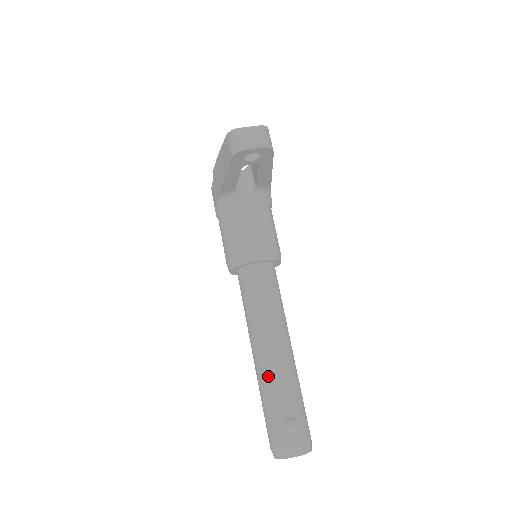
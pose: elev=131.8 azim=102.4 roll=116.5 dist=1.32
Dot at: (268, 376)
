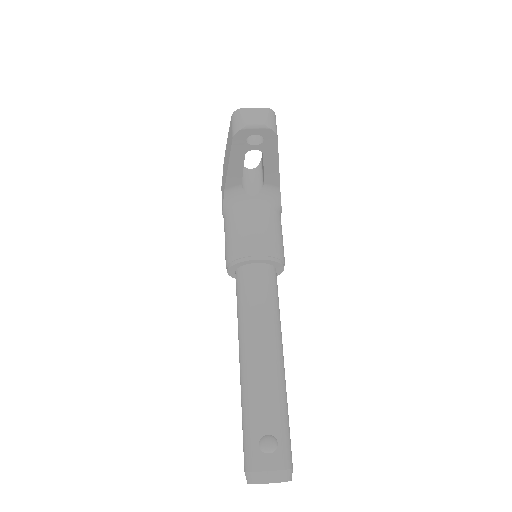
Dot at: (251, 385)
